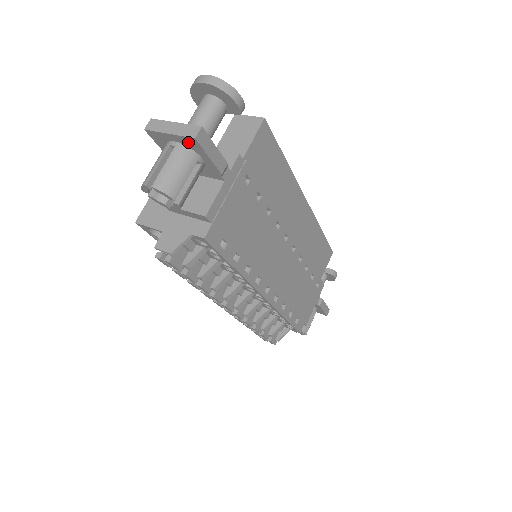
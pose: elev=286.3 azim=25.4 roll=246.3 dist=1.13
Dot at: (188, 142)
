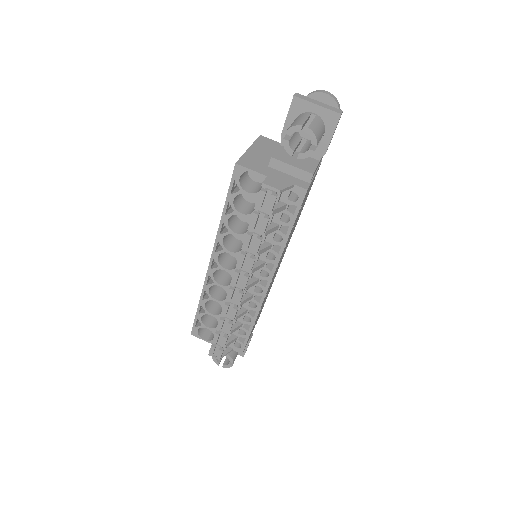
Dot at: (329, 116)
